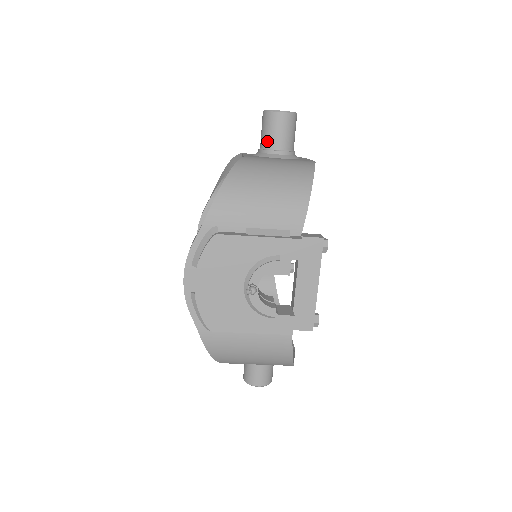
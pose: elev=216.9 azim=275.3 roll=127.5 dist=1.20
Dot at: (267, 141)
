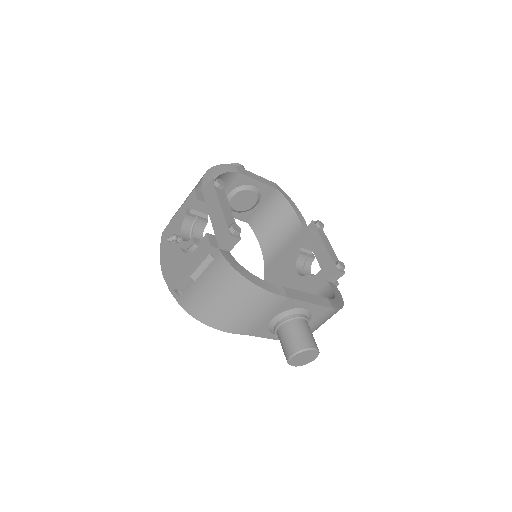
Dot at: occluded
